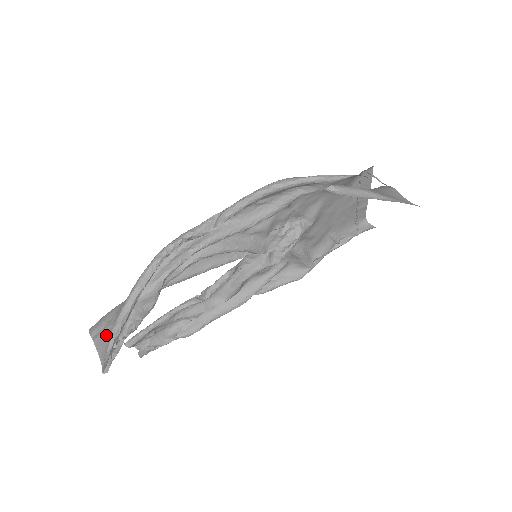
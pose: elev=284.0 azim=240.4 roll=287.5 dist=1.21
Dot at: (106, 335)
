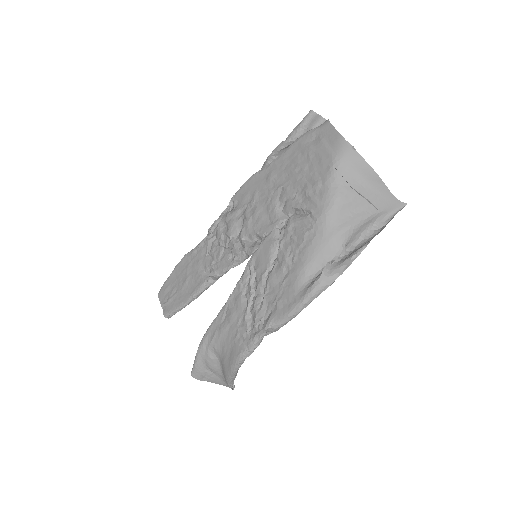
Dot at: (215, 378)
